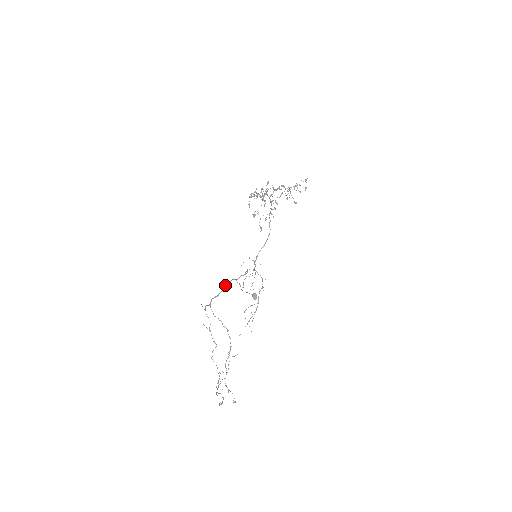
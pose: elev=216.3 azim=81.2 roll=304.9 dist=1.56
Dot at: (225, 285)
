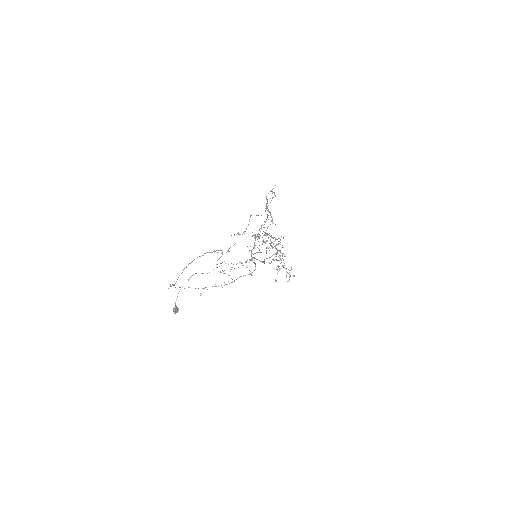
Dot at: (268, 215)
